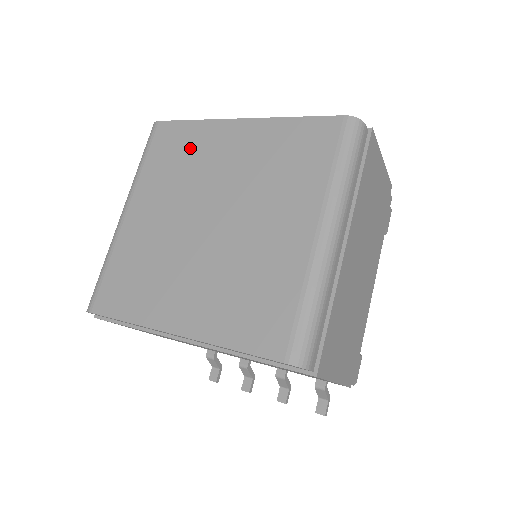
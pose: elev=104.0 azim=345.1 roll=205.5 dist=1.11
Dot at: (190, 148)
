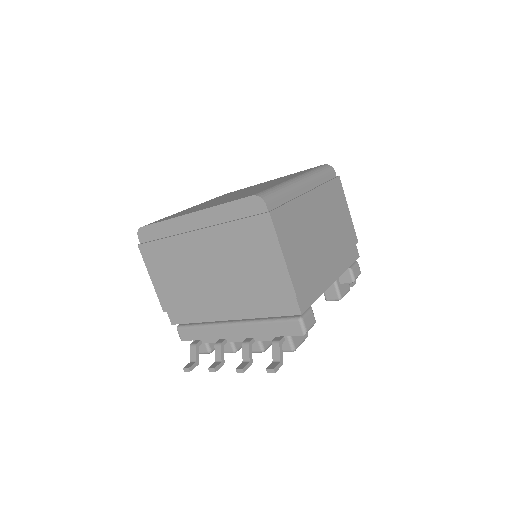
Dot at: (237, 191)
